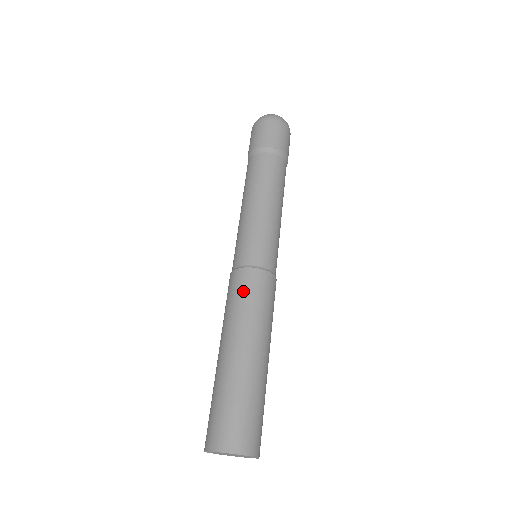
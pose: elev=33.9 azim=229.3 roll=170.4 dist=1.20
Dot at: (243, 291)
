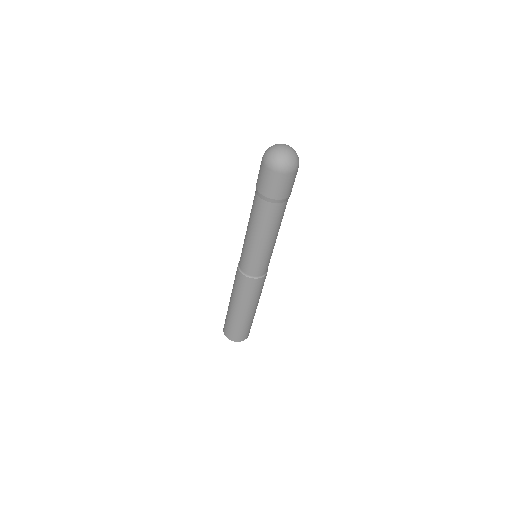
Dot at: (238, 284)
